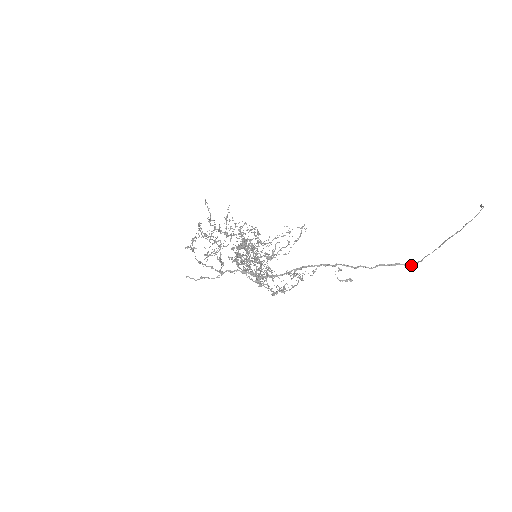
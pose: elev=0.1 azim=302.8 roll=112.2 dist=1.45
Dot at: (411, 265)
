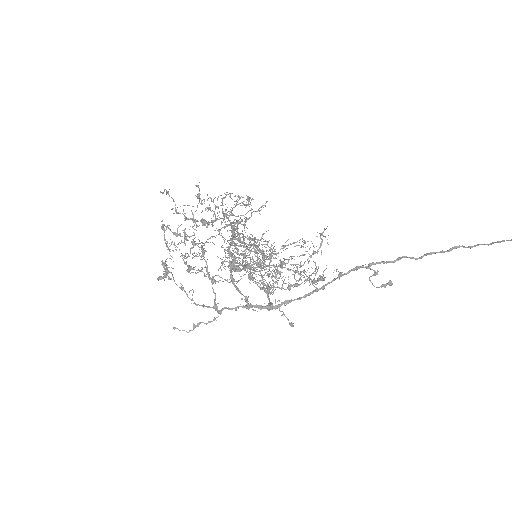
Dot at: (473, 246)
